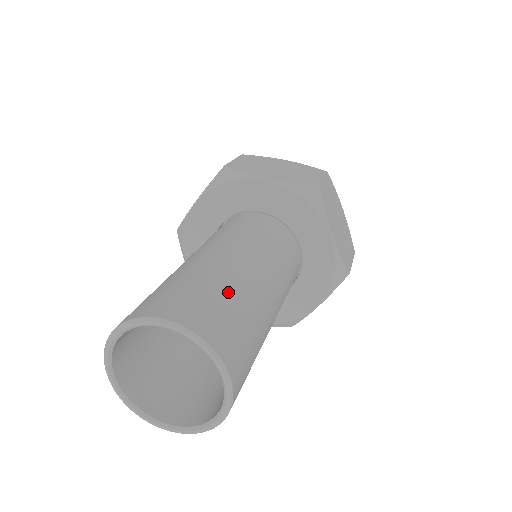
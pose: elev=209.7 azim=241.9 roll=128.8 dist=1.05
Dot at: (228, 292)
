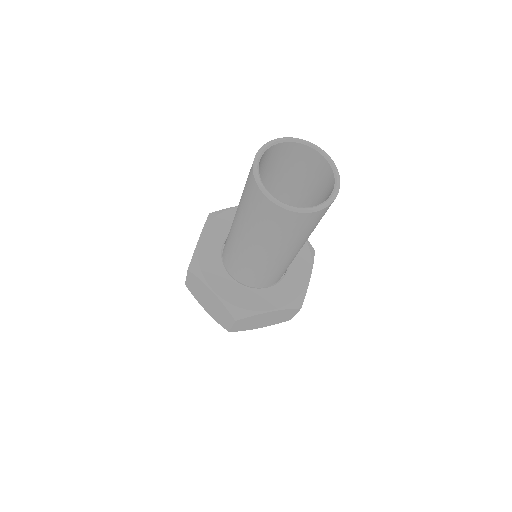
Dot at: occluded
